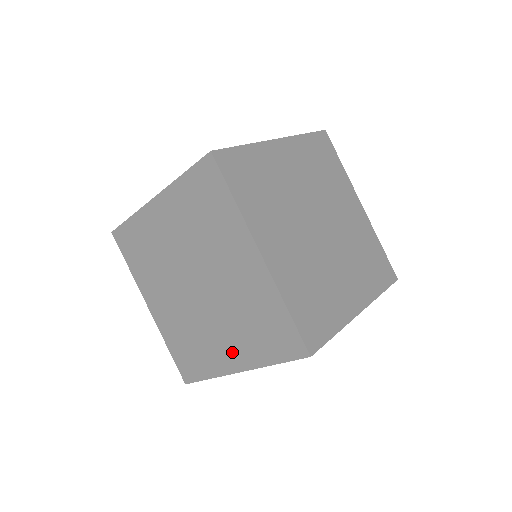
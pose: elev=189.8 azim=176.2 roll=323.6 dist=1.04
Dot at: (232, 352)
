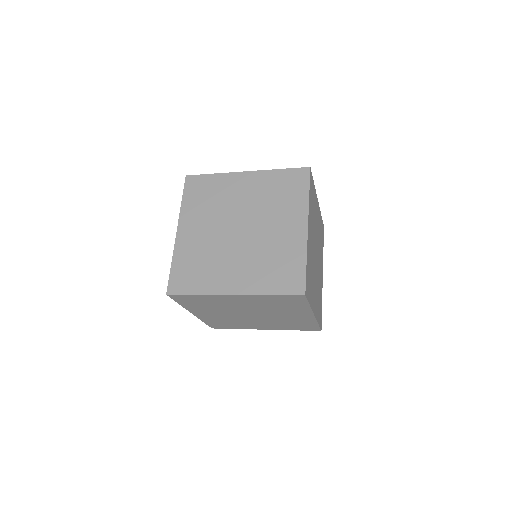
Dot at: (238, 279)
